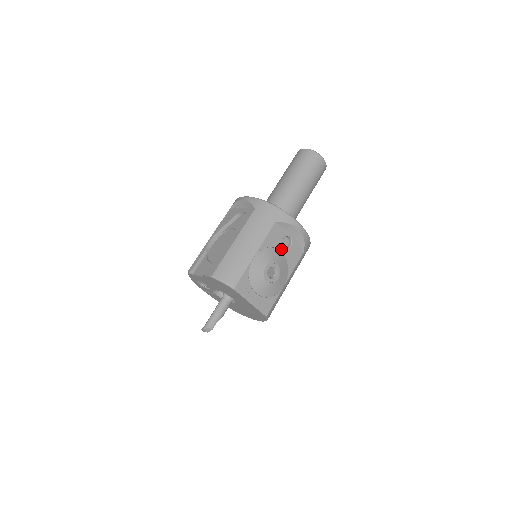
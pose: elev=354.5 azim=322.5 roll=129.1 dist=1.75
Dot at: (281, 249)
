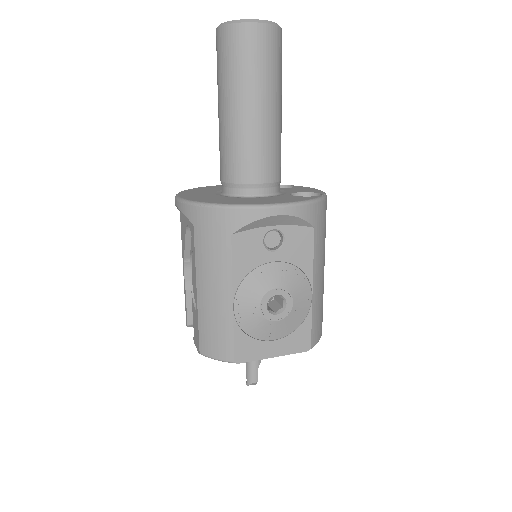
Dot at: (270, 258)
